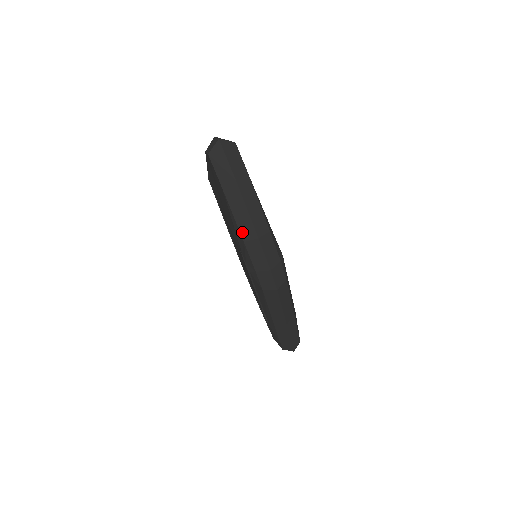
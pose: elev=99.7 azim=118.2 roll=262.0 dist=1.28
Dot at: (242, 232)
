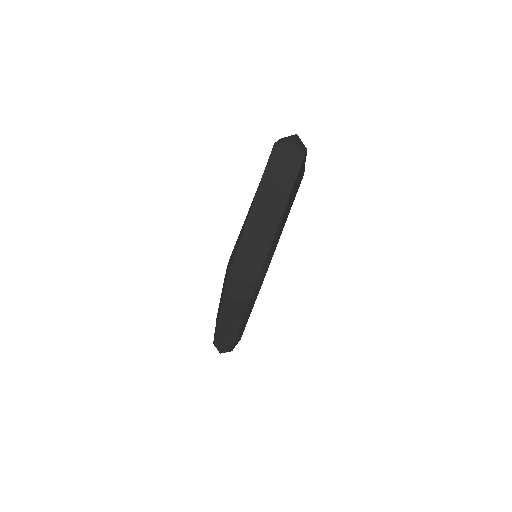
Dot at: (245, 231)
